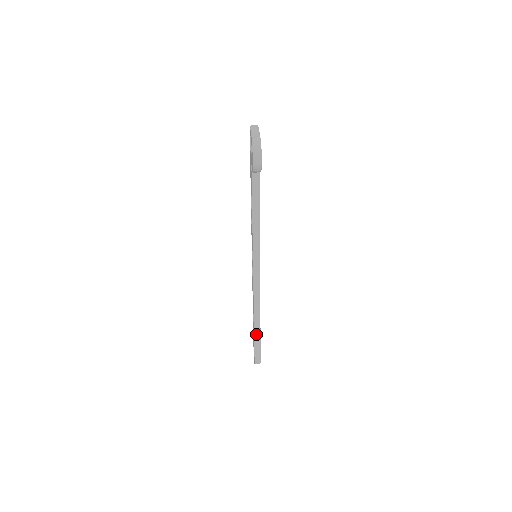
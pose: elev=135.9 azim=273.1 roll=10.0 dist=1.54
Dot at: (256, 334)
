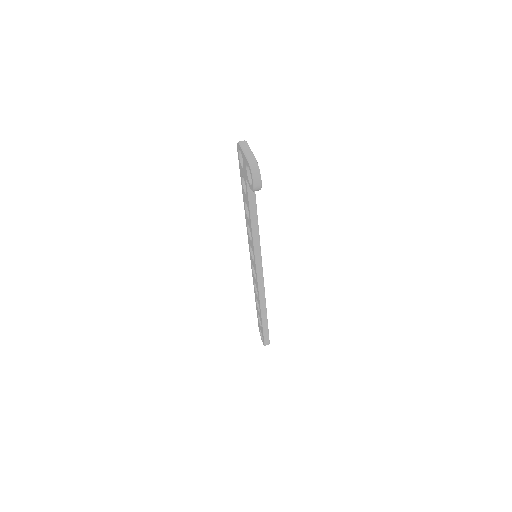
Dot at: (264, 322)
